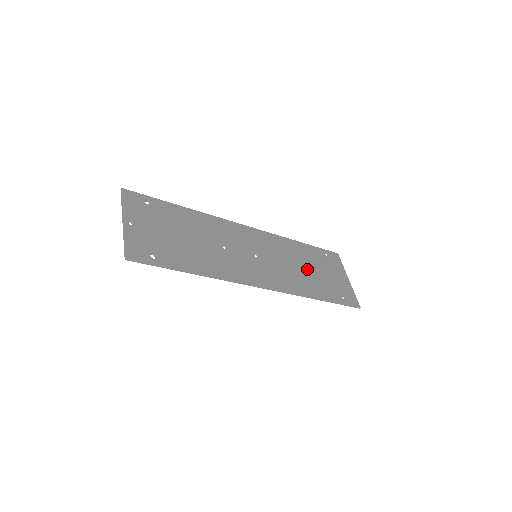
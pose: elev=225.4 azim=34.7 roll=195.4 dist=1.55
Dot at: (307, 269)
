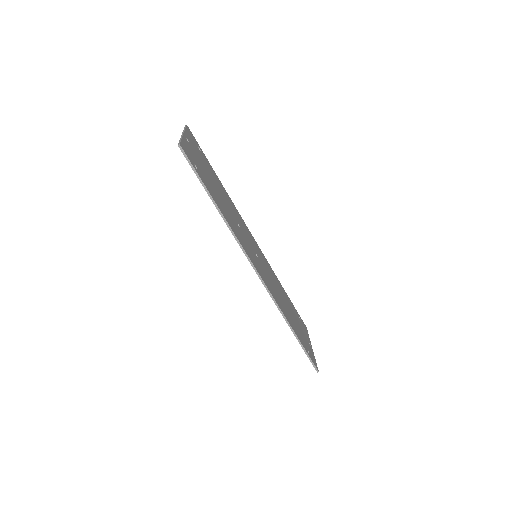
Dot at: (287, 306)
